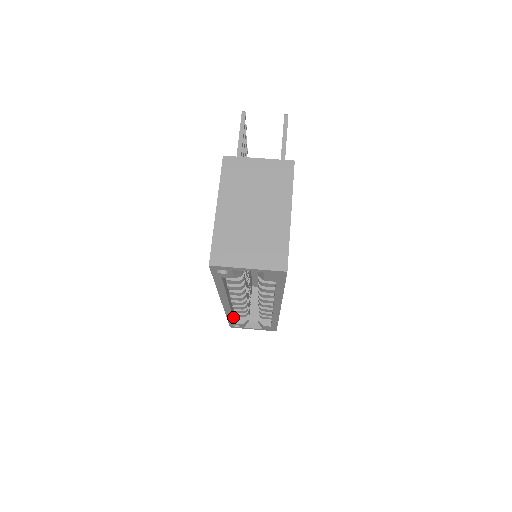
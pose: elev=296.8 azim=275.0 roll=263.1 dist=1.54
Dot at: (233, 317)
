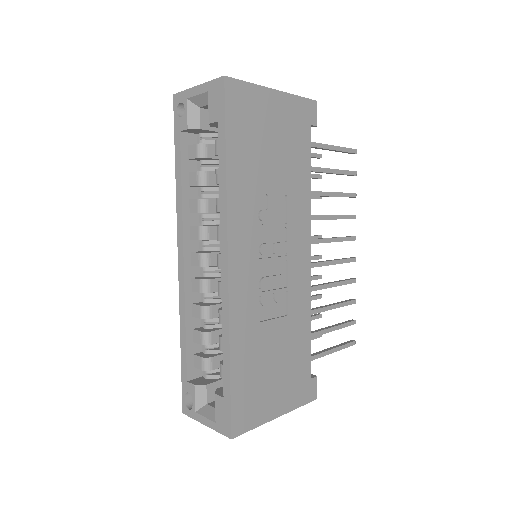
Dot at: (187, 343)
